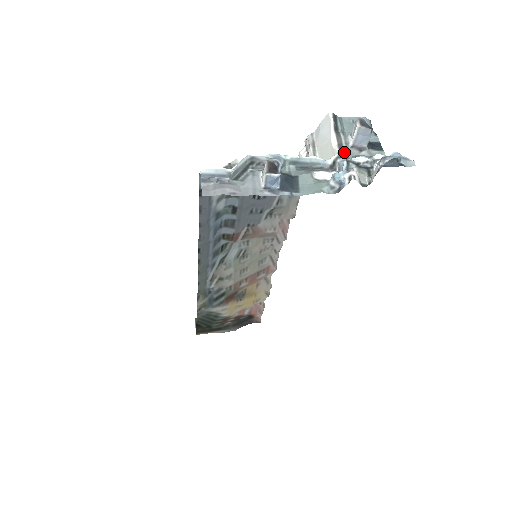
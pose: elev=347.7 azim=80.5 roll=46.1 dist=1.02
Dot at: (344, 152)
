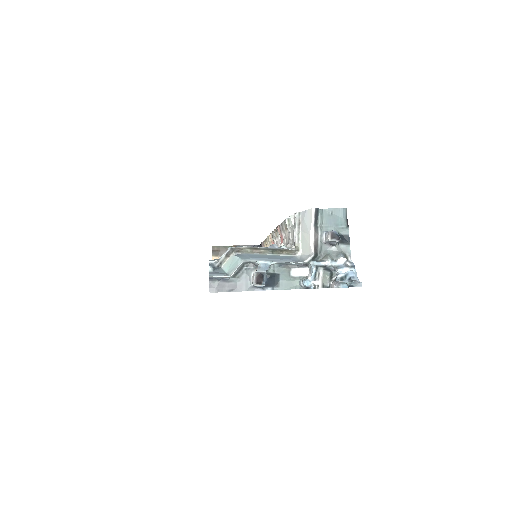
Dot at: (318, 249)
